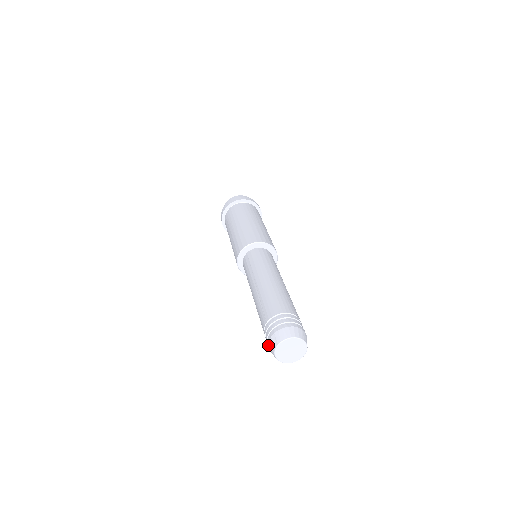
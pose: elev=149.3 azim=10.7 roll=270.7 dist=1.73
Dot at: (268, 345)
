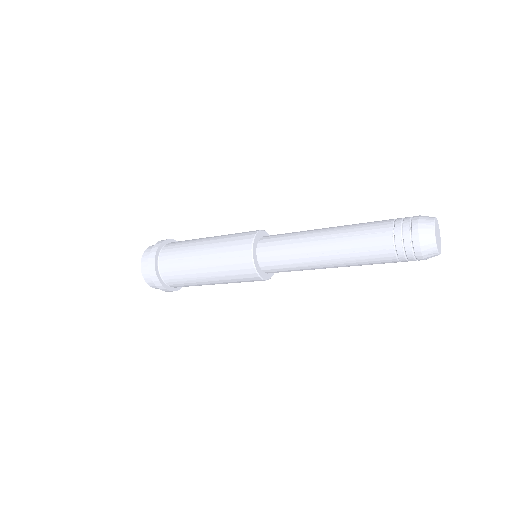
Dot at: (419, 241)
